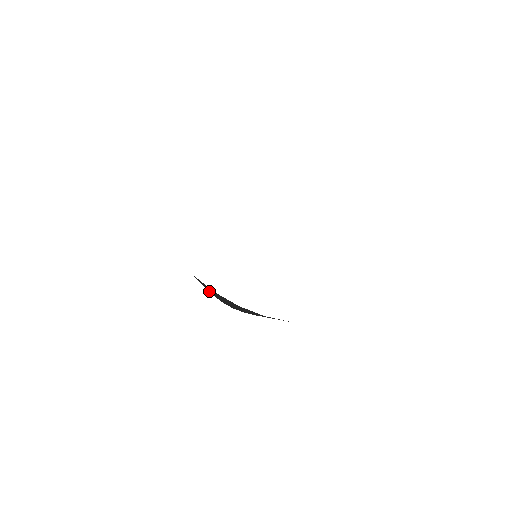
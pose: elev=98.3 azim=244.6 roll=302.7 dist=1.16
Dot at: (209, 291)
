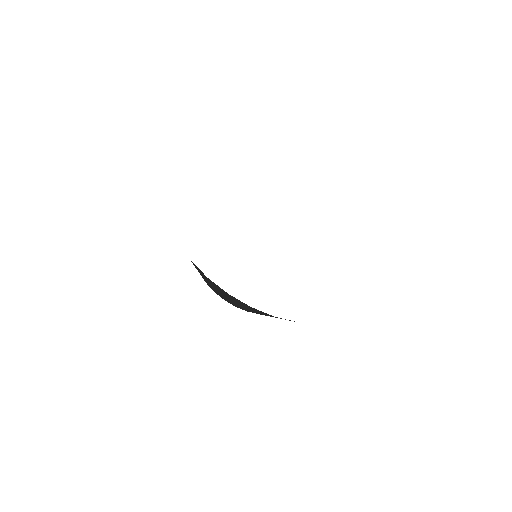
Dot at: occluded
